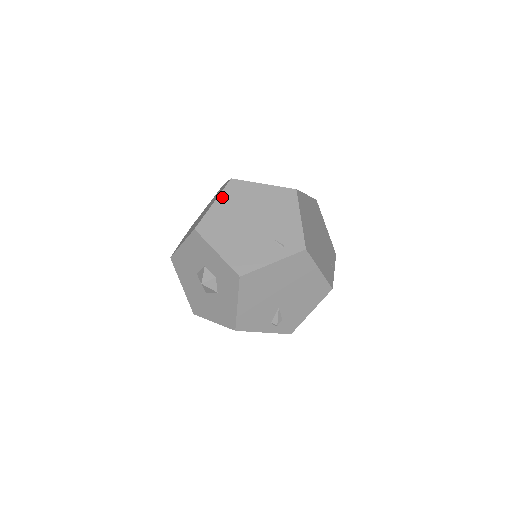
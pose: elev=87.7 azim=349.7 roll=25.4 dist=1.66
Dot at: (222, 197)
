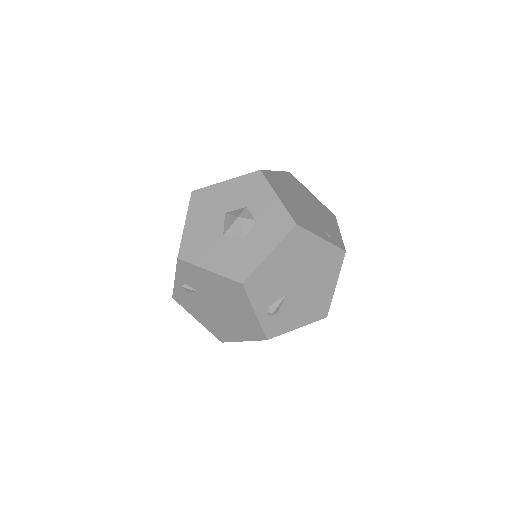
Dot at: (283, 174)
